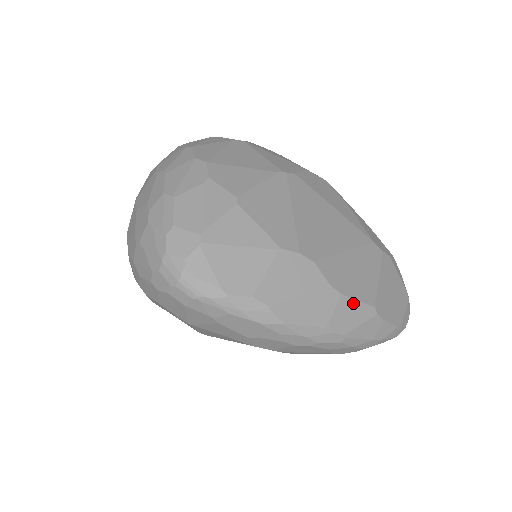
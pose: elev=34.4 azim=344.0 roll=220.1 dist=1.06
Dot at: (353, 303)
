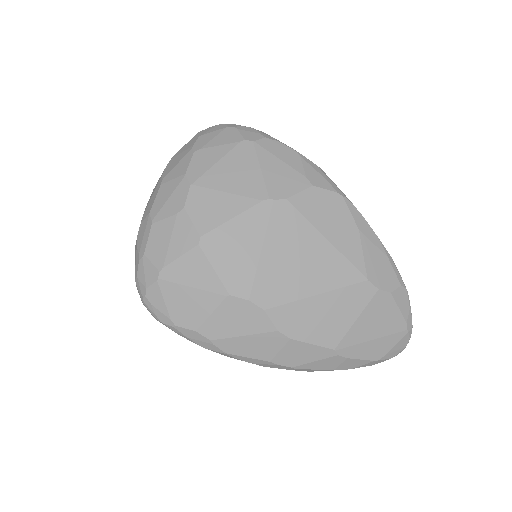
Dot at: (306, 346)
